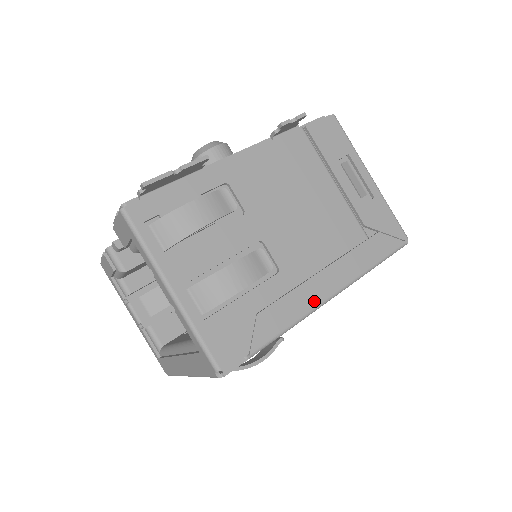
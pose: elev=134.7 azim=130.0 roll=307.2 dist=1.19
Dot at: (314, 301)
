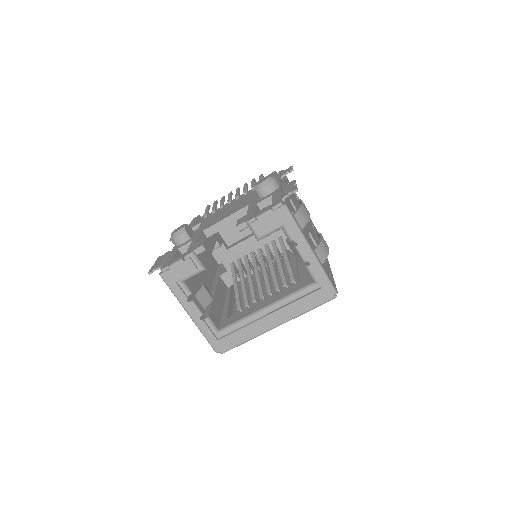
Dot at: (328, 263)
